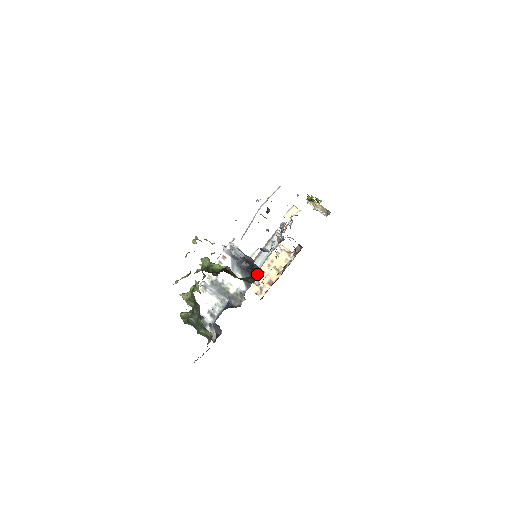
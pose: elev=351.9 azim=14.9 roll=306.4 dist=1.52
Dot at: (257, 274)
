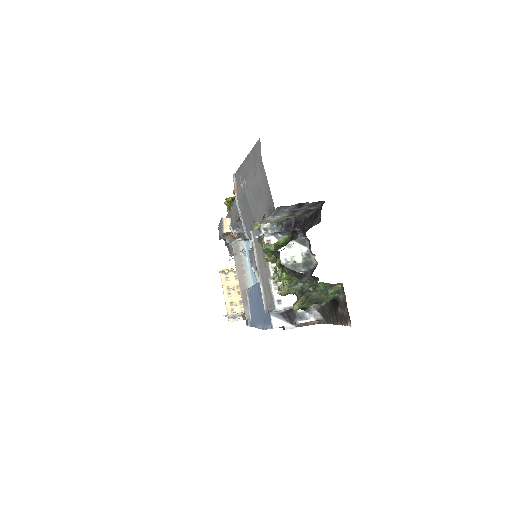
Dot at: (310, 220)
